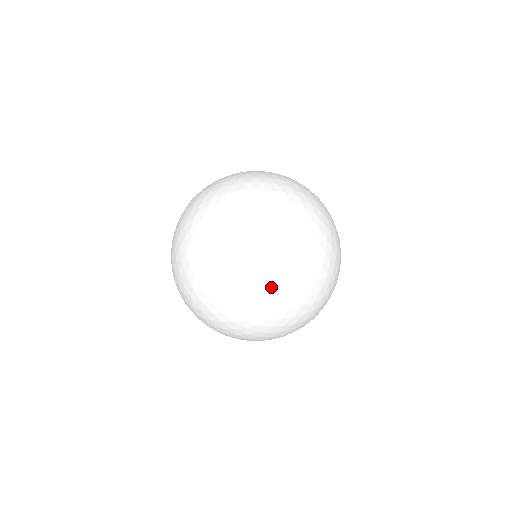
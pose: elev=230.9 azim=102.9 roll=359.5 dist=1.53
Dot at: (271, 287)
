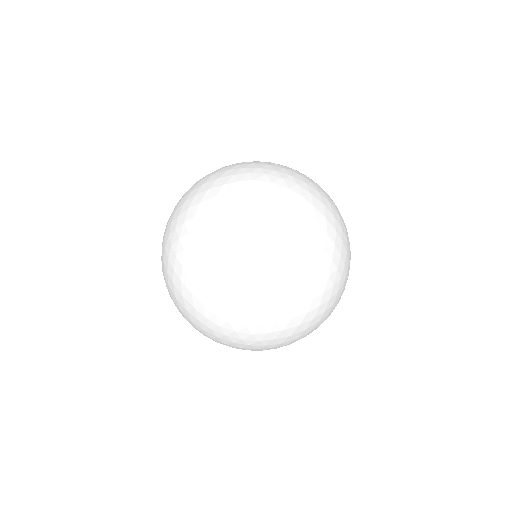
Dot at: (242, 276)
